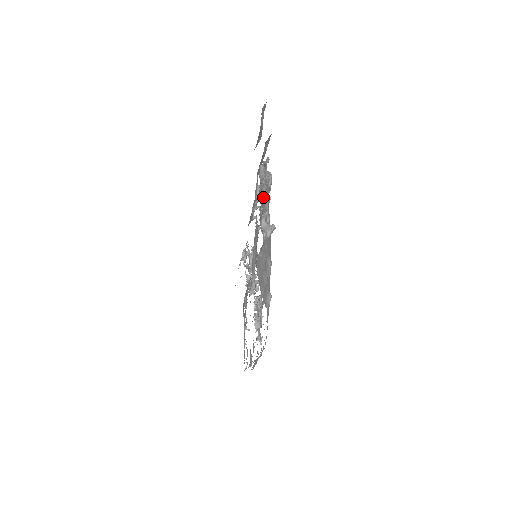
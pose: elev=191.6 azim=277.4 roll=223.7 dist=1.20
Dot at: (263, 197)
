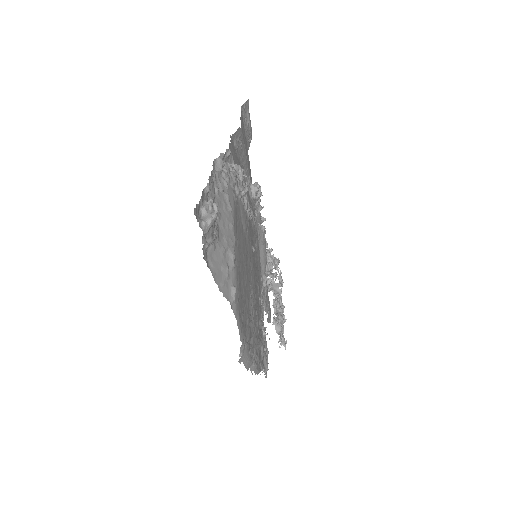
Dot at: (208, 187)
